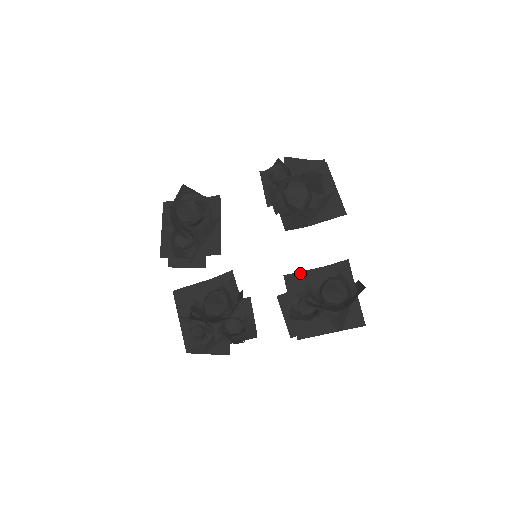
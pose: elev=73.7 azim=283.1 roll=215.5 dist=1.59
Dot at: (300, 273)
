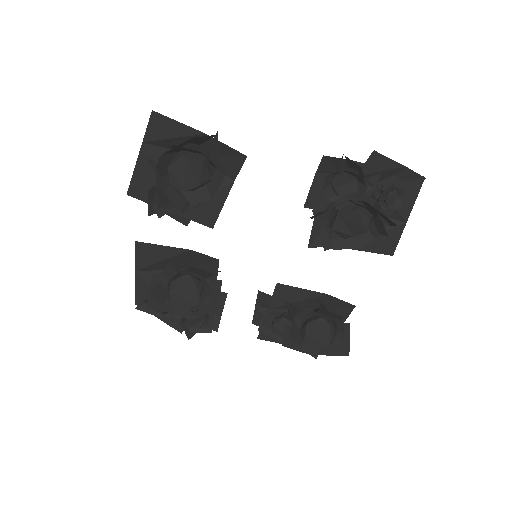
Dot at: (296, 289)
